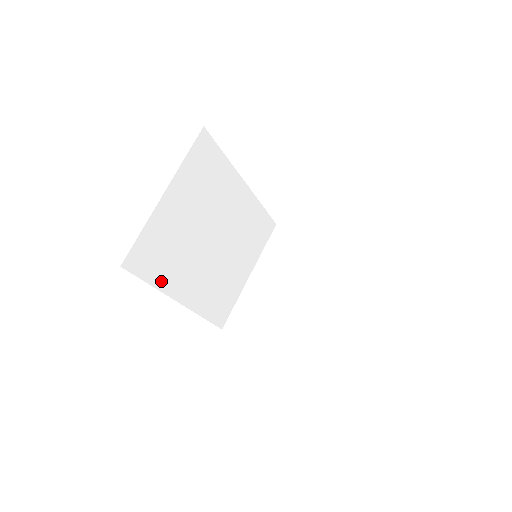
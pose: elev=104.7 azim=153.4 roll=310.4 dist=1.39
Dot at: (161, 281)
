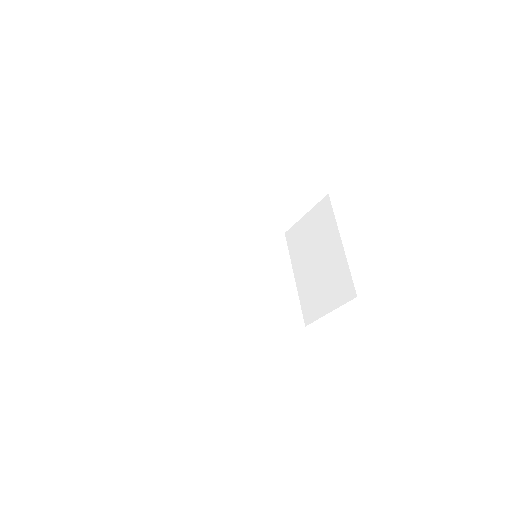
Dot at: (214, 321)
